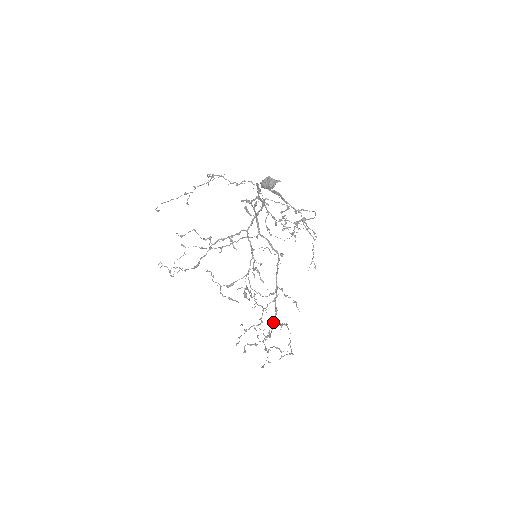
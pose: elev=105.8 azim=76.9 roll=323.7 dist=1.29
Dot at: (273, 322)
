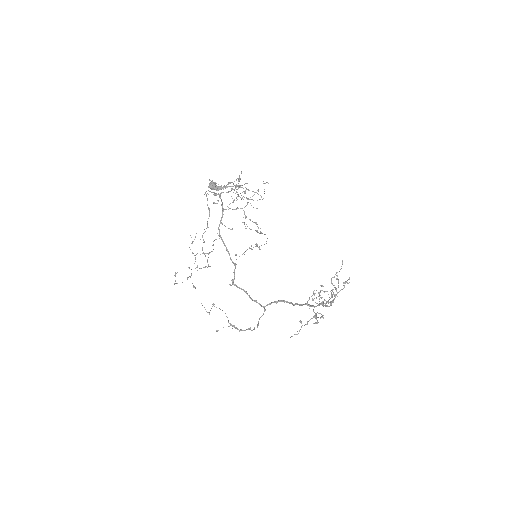
Dot at: occluded
